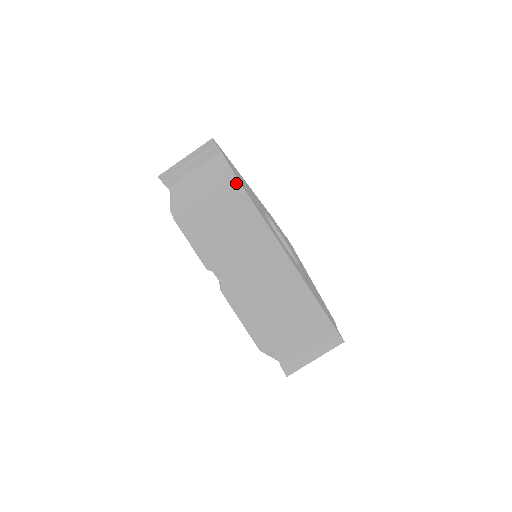
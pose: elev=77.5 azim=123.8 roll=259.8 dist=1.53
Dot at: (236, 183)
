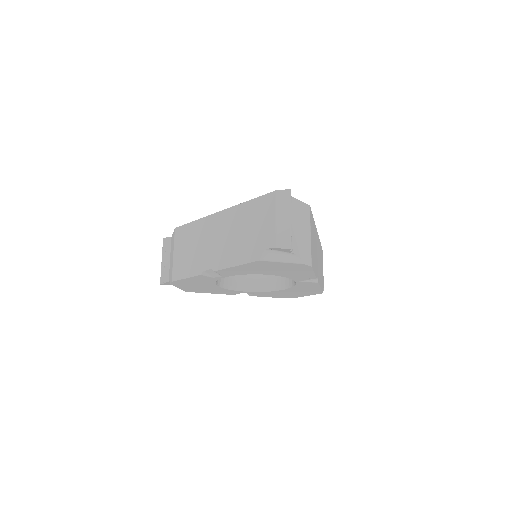
Dot at: (177, 230)
